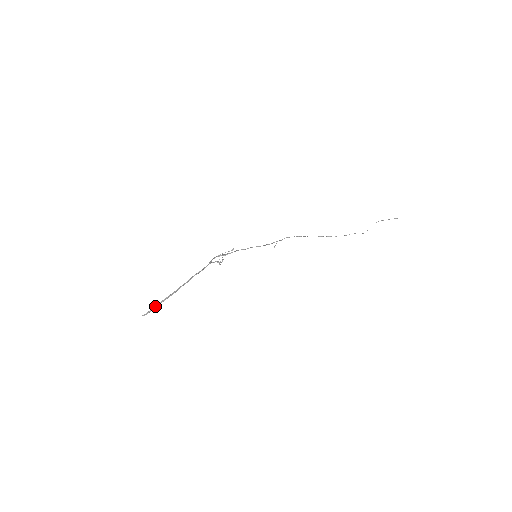
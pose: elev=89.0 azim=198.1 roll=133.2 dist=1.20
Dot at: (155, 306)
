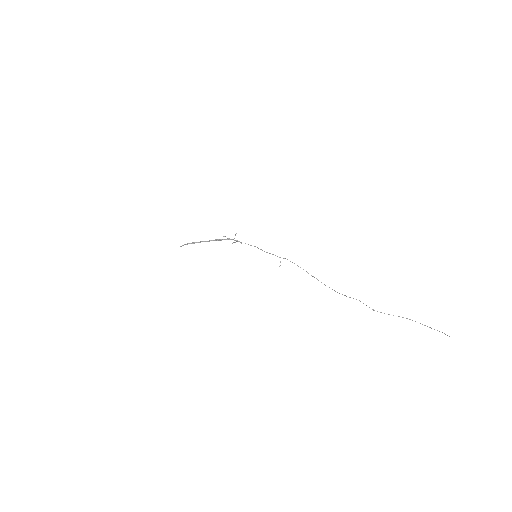
Dot at: (187, 244)
